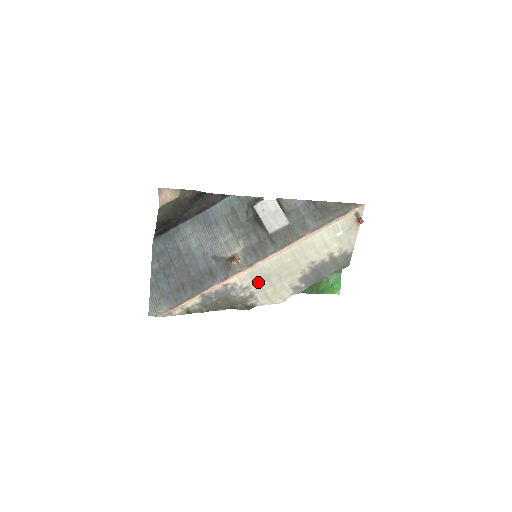
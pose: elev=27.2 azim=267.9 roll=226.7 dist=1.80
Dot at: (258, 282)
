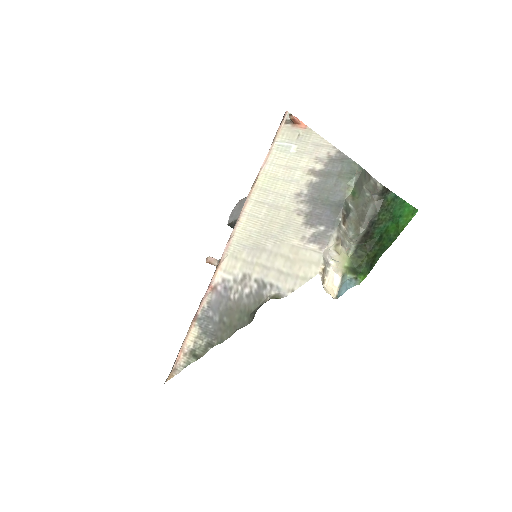
Dot at: (253, 261)
